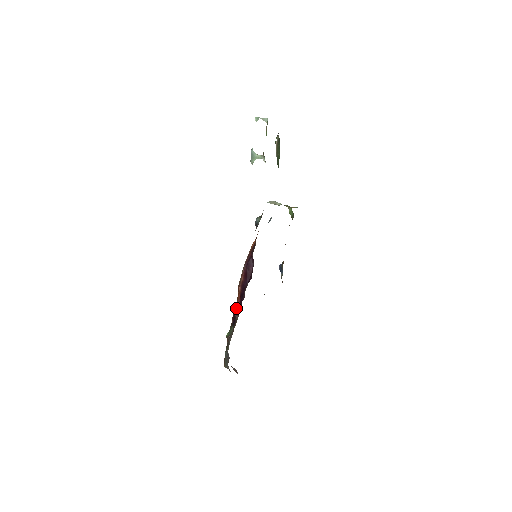
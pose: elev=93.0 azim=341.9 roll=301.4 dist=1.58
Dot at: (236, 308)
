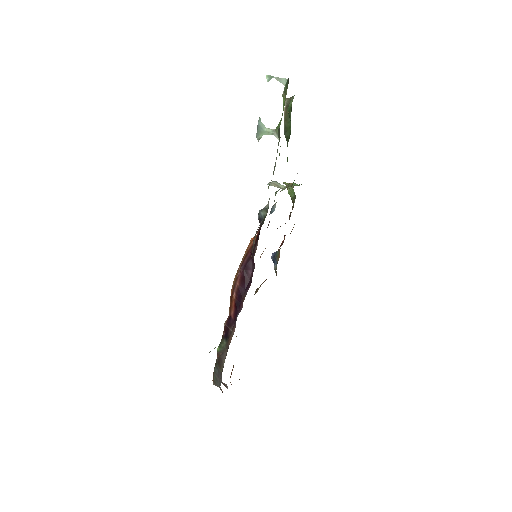
Dot at: (229, 318)
